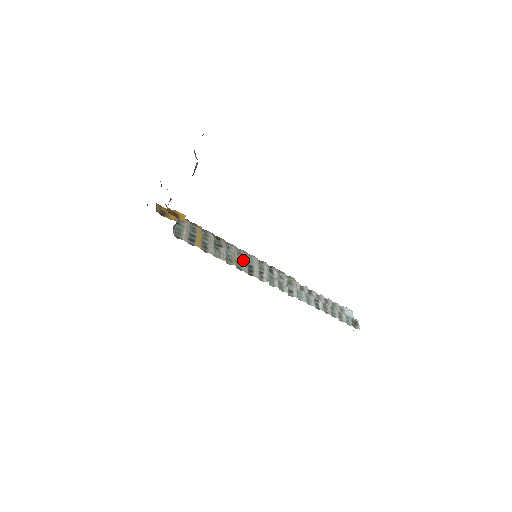
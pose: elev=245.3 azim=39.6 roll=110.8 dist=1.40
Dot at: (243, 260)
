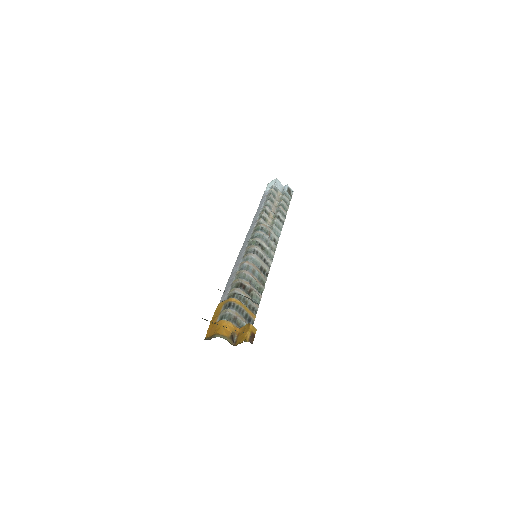
Dot at: (259, 274)
